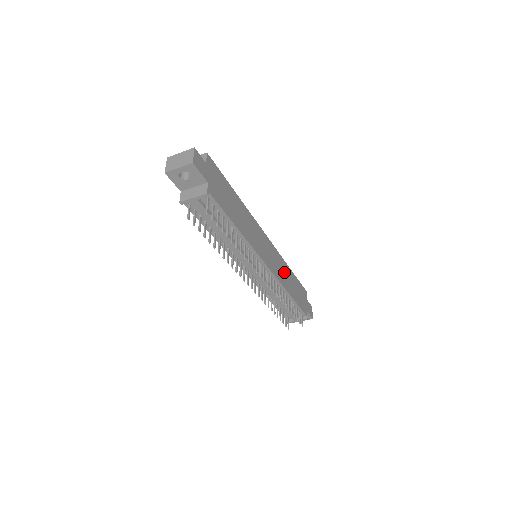
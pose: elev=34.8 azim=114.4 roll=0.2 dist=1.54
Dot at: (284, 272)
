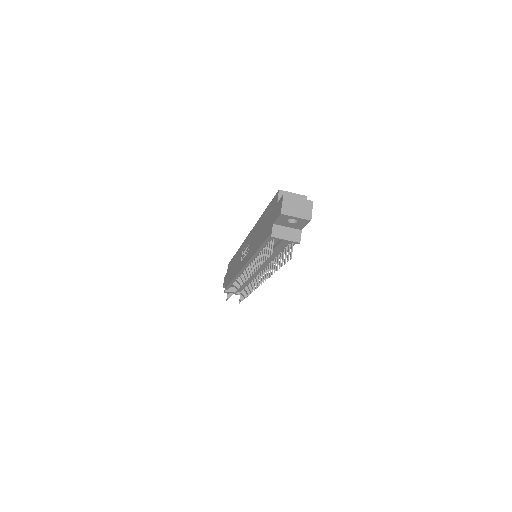
Dot at: occluded
